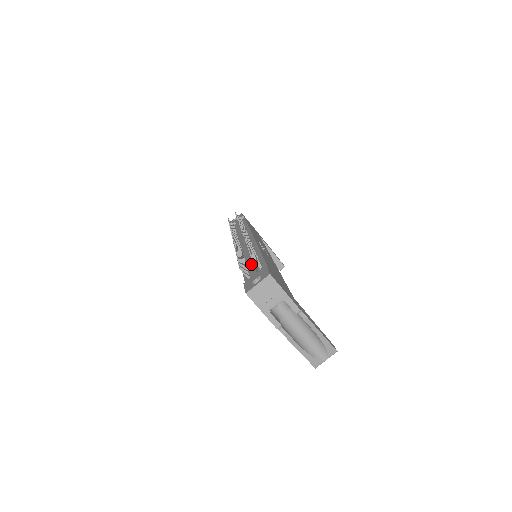
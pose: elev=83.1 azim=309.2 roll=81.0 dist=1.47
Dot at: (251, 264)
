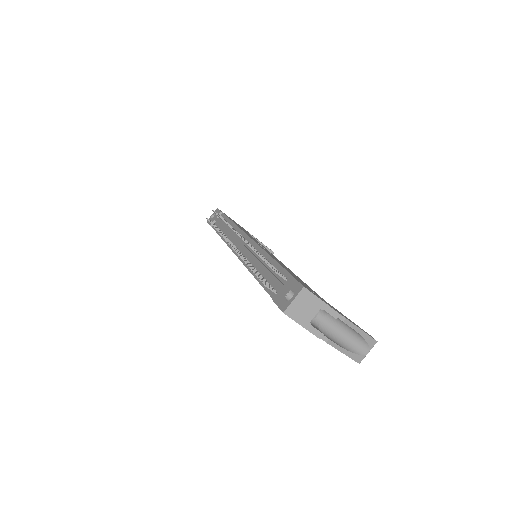
Dot at: (269, 274)
